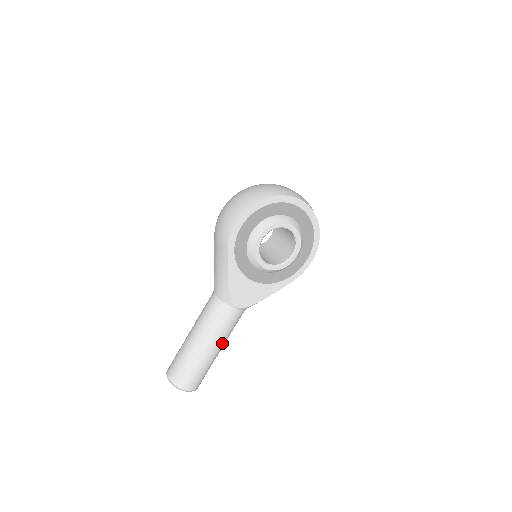
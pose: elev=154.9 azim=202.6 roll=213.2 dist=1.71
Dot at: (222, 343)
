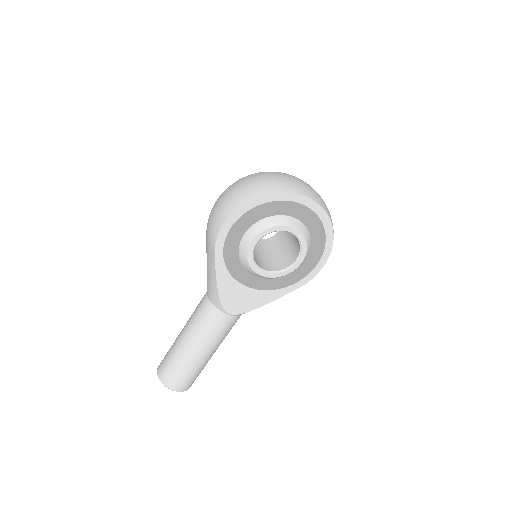
Dot at: (214, 347)
